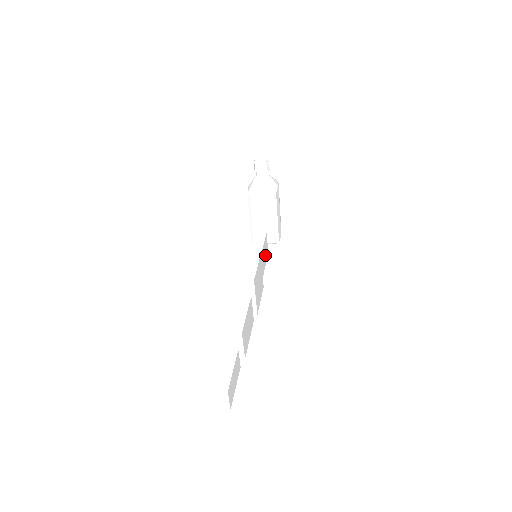
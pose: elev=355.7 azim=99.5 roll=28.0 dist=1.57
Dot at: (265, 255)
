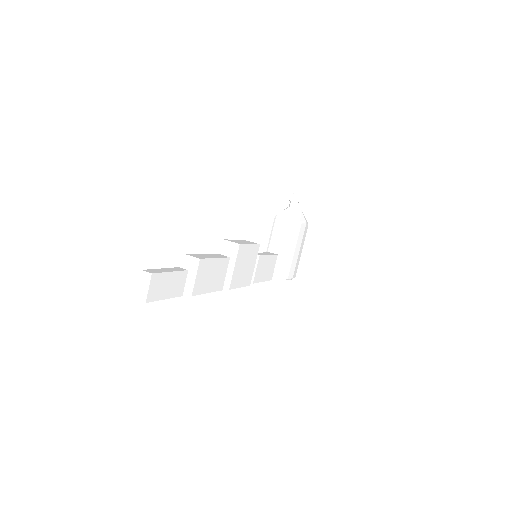
Dot at: (267, 271)
